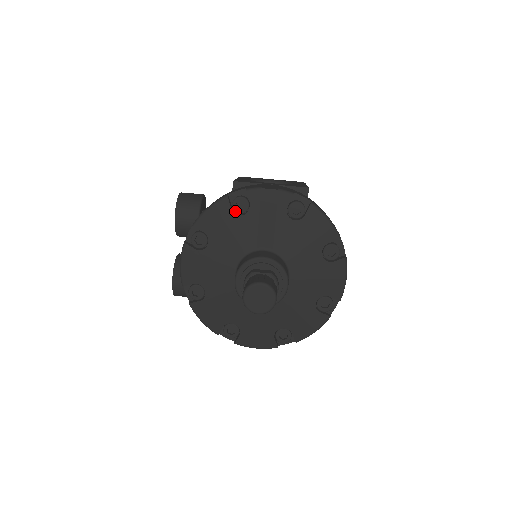
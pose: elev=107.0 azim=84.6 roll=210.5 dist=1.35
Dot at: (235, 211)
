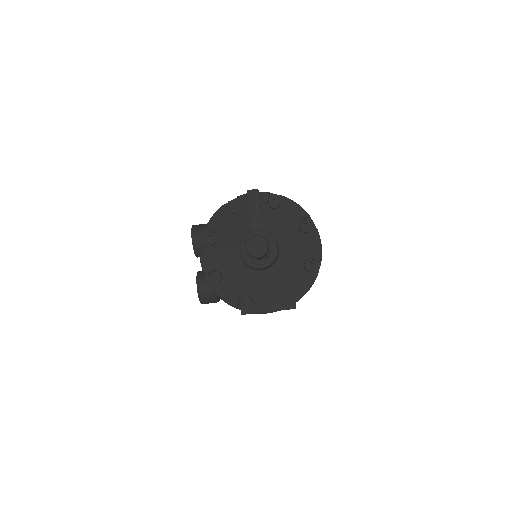
Dot at: (232, 212)
